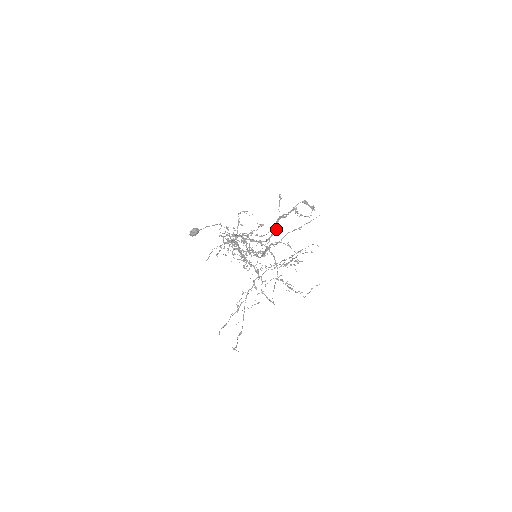
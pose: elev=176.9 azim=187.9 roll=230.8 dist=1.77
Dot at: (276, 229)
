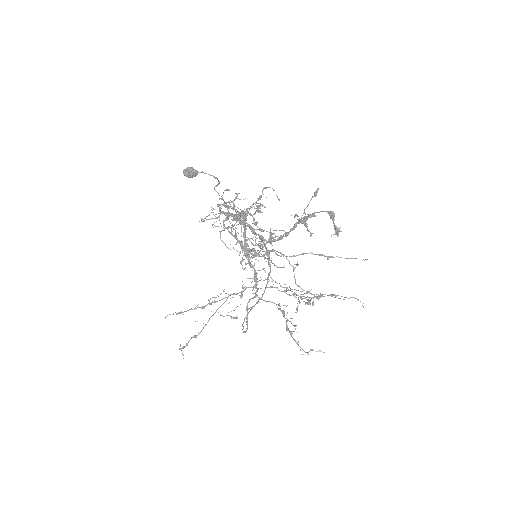
Dot at: (285, 232)
